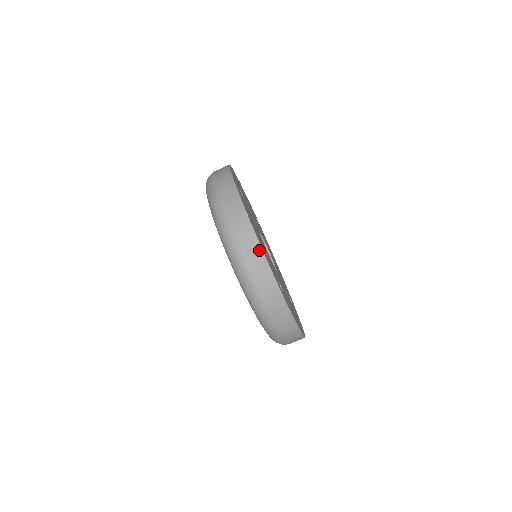
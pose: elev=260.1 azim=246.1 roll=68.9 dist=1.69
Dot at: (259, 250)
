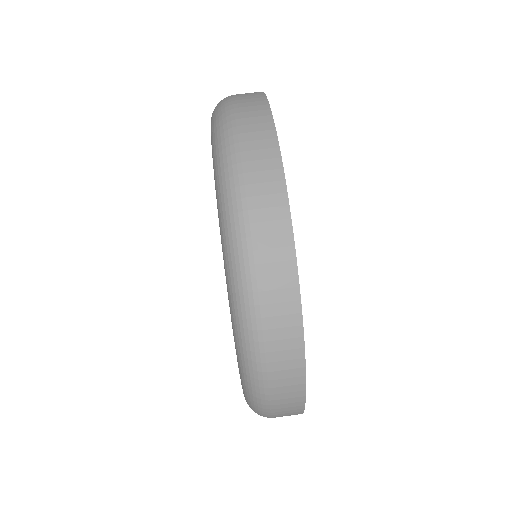
Dot at: (269, 127)
